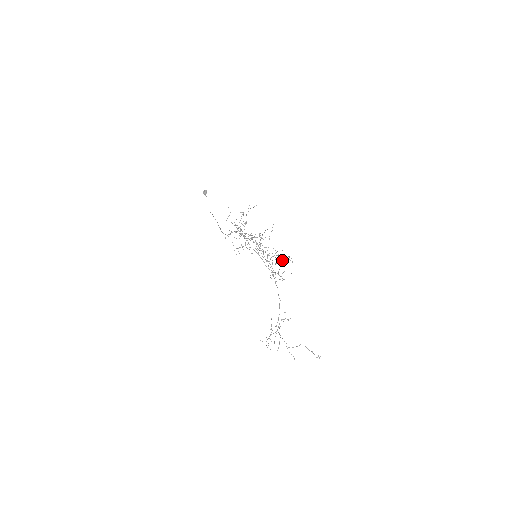
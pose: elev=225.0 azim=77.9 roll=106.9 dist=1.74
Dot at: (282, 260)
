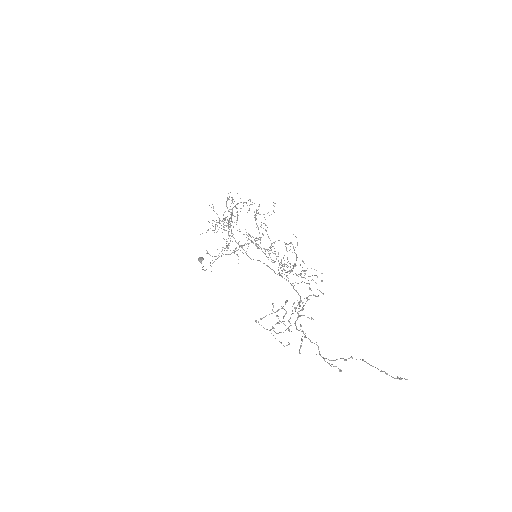
Dot at: occluded
